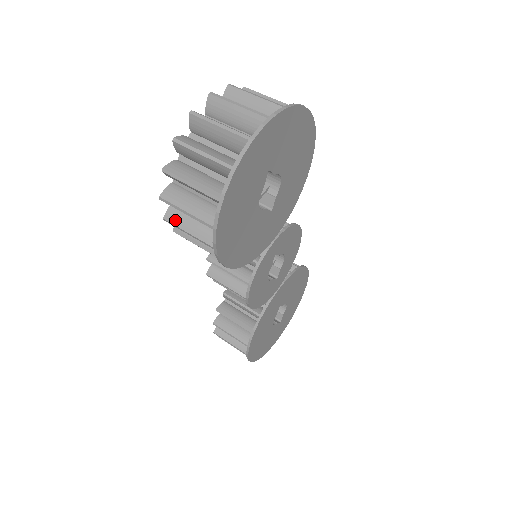
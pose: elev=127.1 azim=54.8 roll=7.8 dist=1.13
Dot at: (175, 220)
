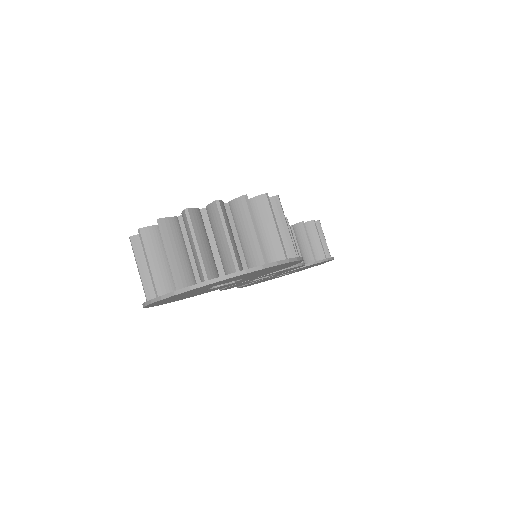
Dot at: occluded
